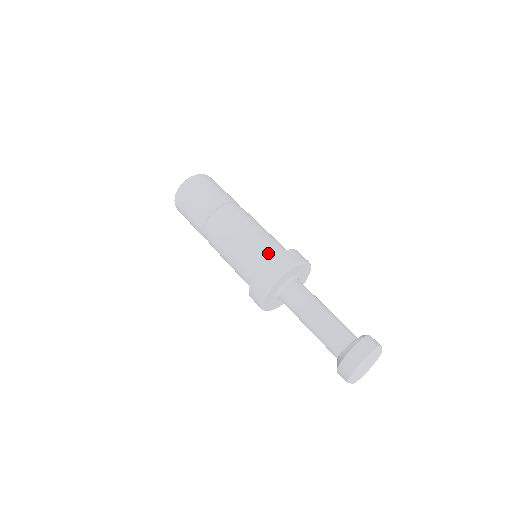
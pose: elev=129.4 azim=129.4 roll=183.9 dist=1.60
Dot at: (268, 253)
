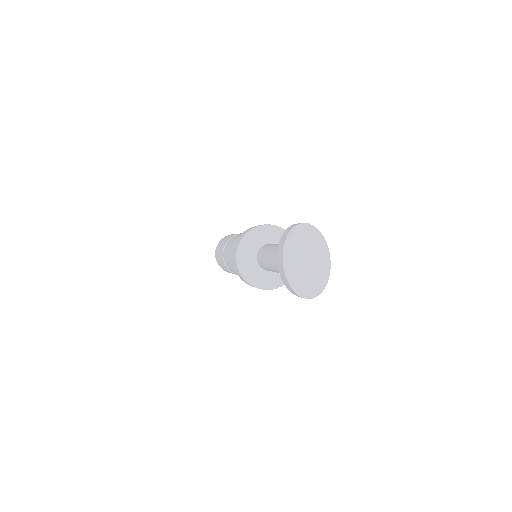
Dot at: occluded
